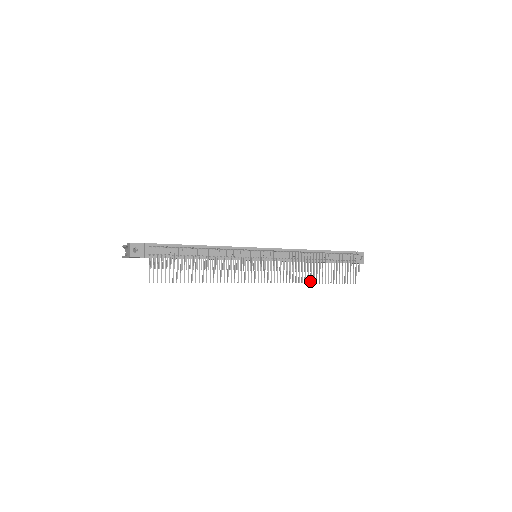
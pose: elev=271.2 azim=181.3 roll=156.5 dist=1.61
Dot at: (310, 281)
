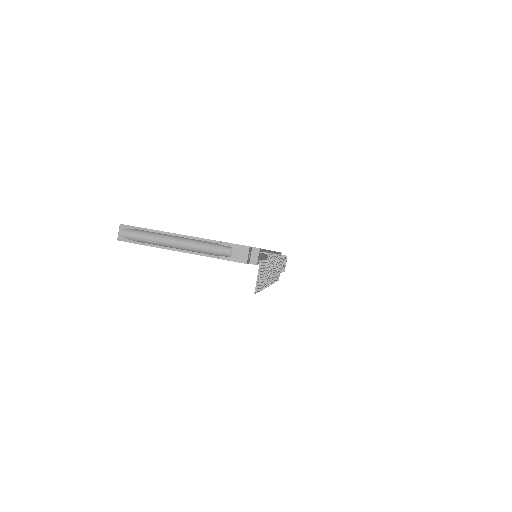
Dot at: occluded
